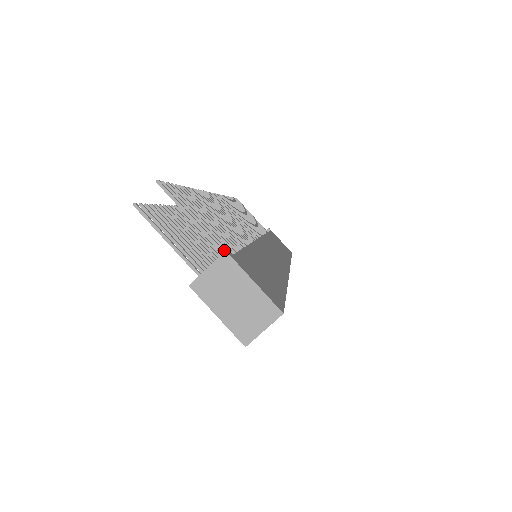
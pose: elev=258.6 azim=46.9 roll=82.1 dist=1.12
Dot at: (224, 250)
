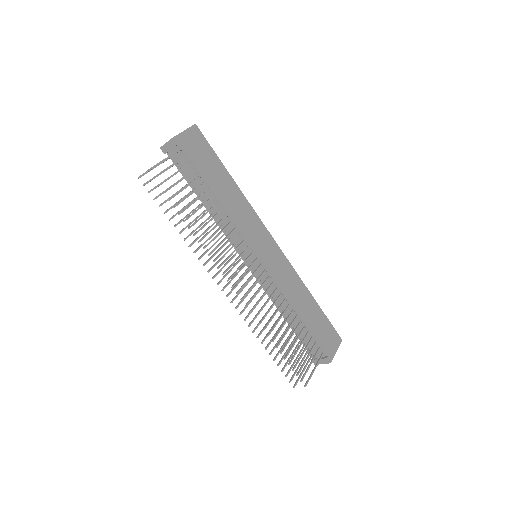
Dot at: occluded
